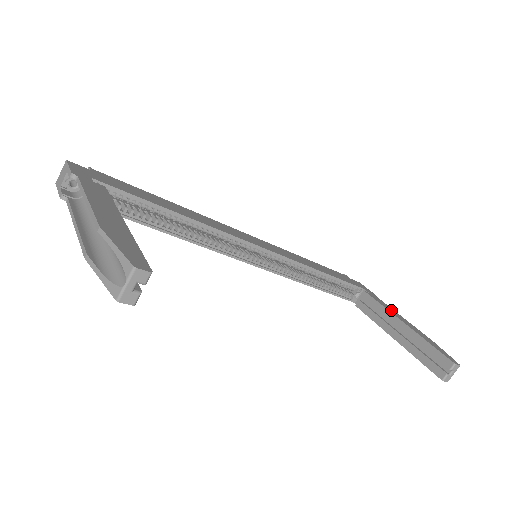
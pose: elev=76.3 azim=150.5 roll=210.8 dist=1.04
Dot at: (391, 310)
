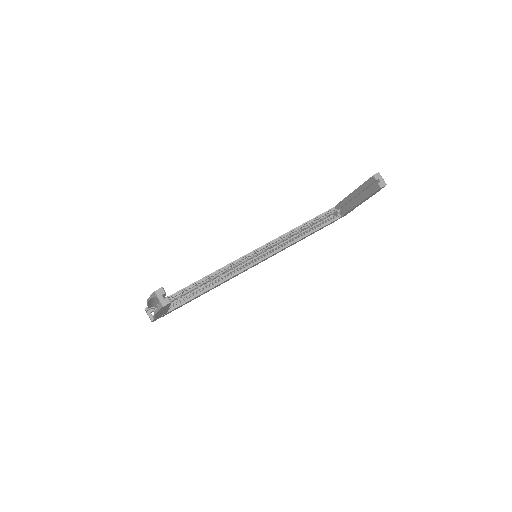
Dot at: occluded
